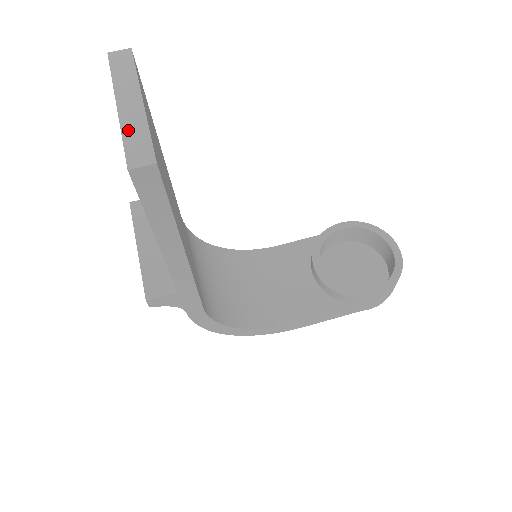
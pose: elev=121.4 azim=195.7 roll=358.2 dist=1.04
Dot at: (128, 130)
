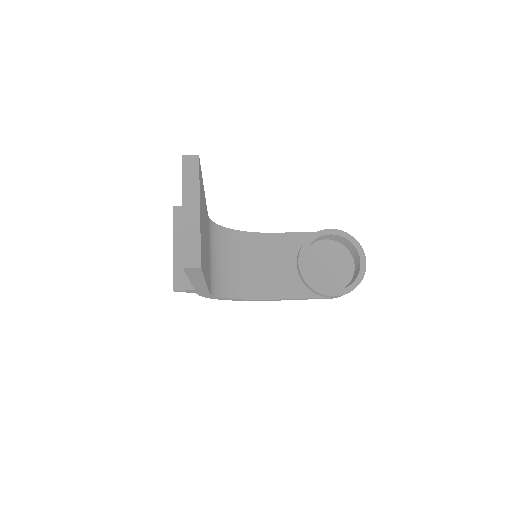
Dot at: (187, 235)
